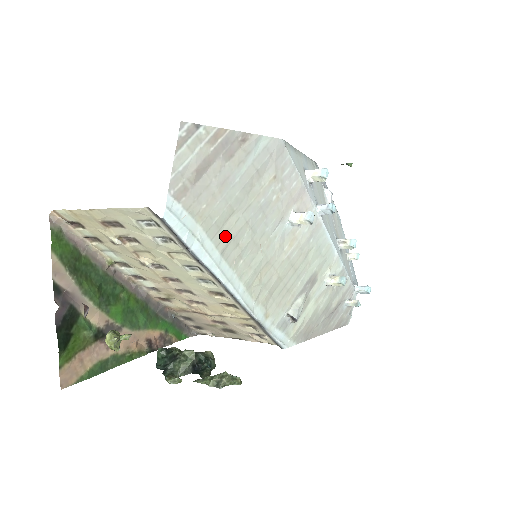
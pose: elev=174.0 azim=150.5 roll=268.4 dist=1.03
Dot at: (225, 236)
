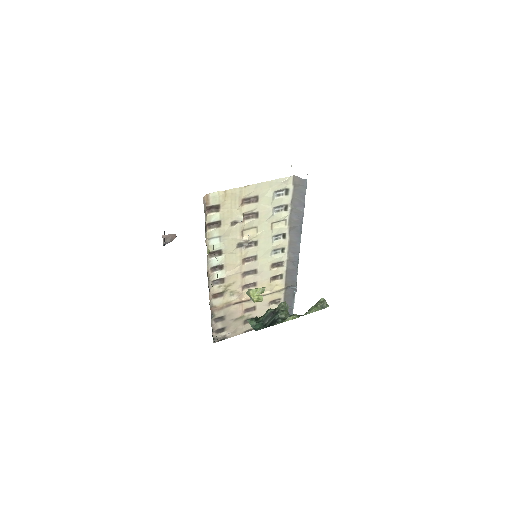
Dot at: occluded
